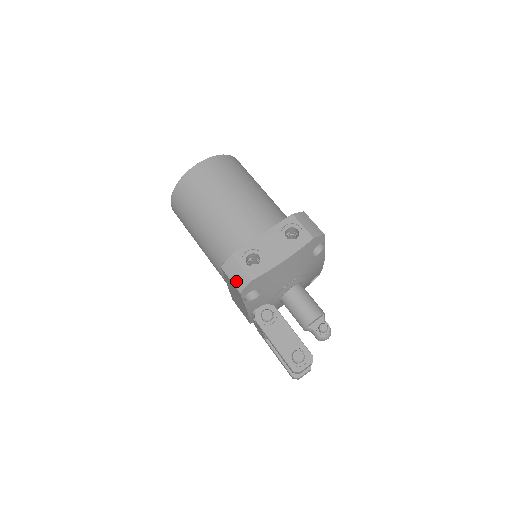
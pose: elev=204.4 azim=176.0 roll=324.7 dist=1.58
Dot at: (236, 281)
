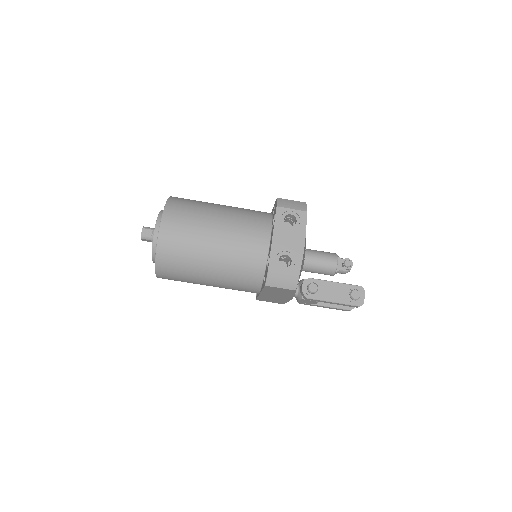
Dot at: (287, 285)
